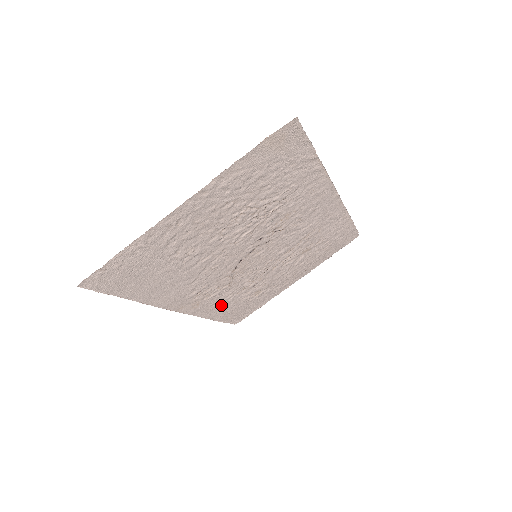
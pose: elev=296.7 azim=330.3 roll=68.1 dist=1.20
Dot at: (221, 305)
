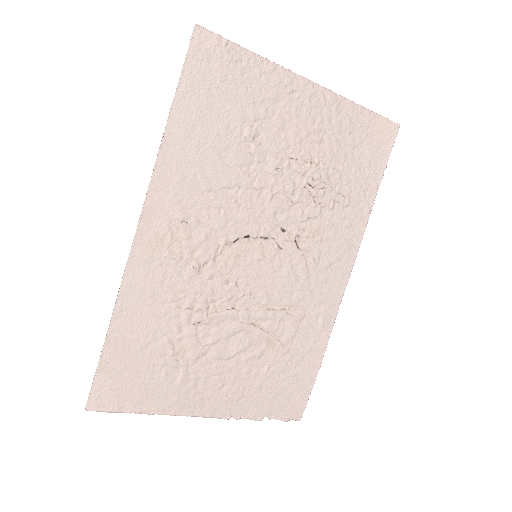
Dot at: (151, 302)
